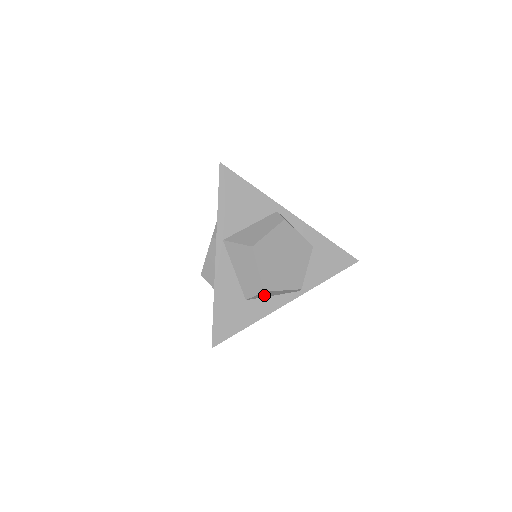
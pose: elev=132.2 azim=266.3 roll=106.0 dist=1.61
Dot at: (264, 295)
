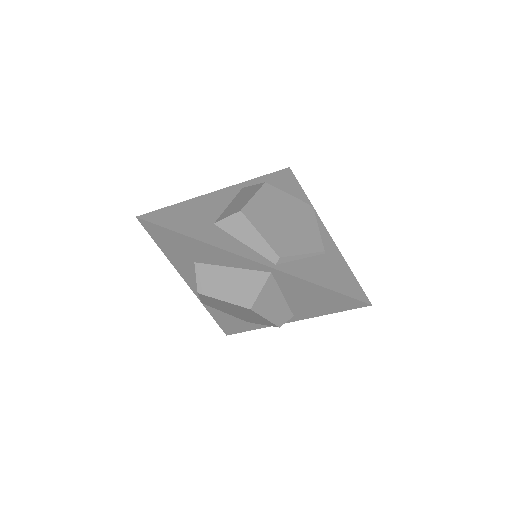
Dot at: (236, 229)
